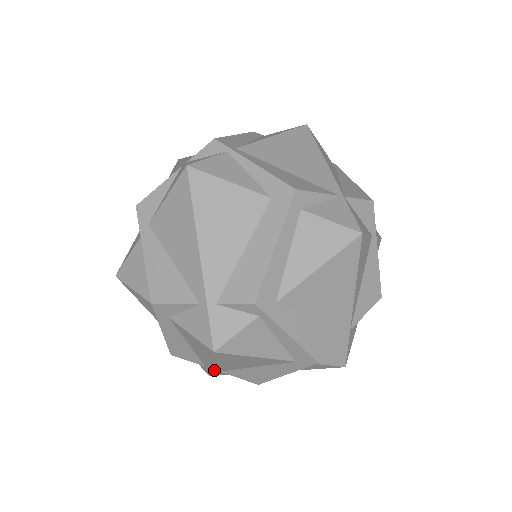
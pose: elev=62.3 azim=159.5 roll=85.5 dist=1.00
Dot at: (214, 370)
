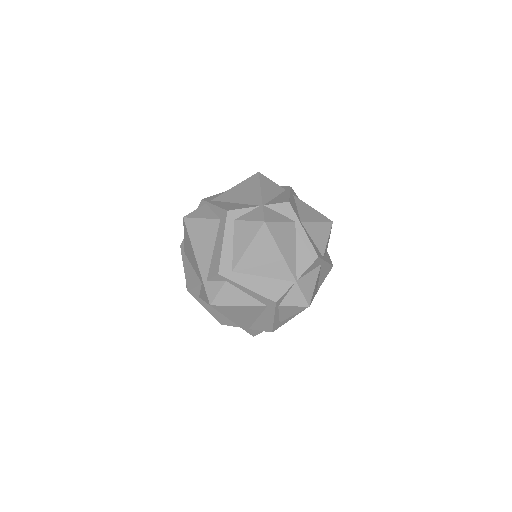
Dot at: (244, 328)
